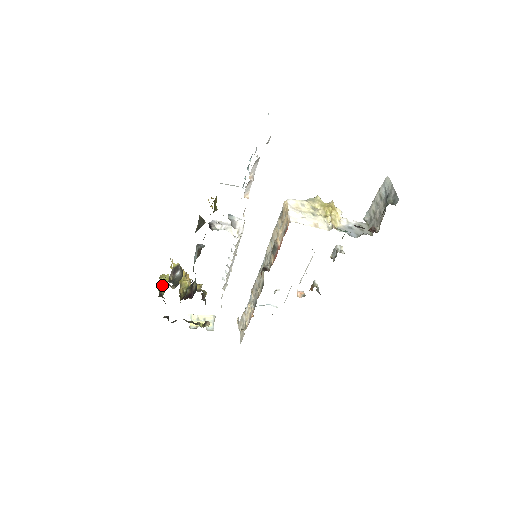
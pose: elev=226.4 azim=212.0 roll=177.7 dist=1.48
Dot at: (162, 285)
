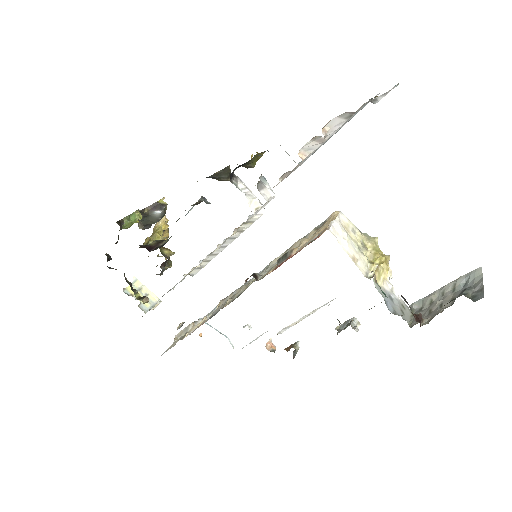
Dot at: (132, 218)
